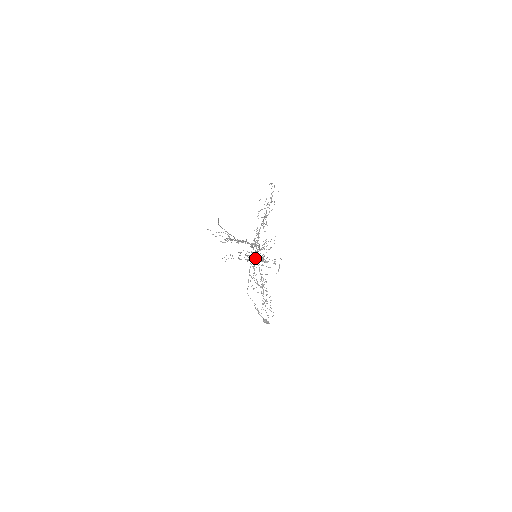
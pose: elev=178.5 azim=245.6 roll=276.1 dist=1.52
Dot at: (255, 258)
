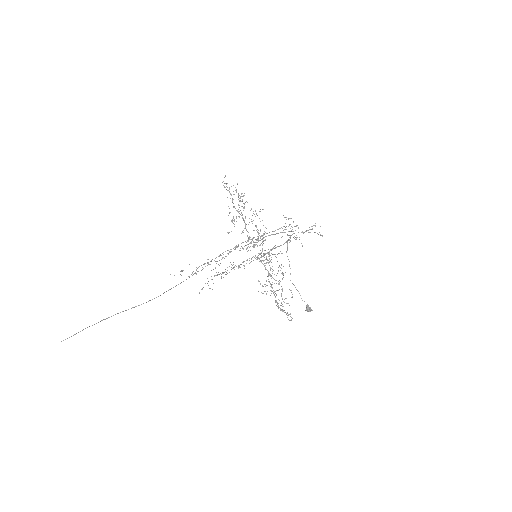
Dot at: (257, 258)
